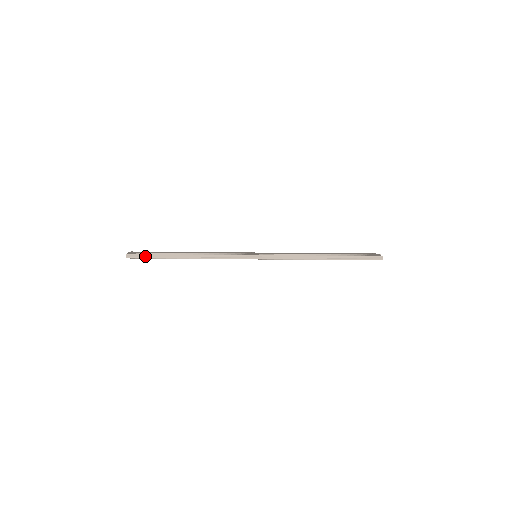
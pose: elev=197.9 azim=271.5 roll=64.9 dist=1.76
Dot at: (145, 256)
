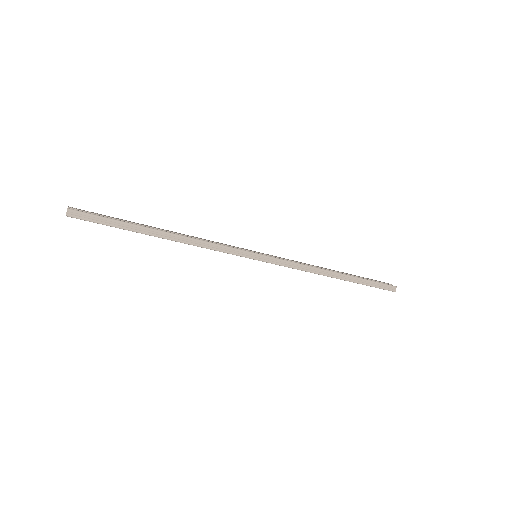
Dot at: (100, 220)
